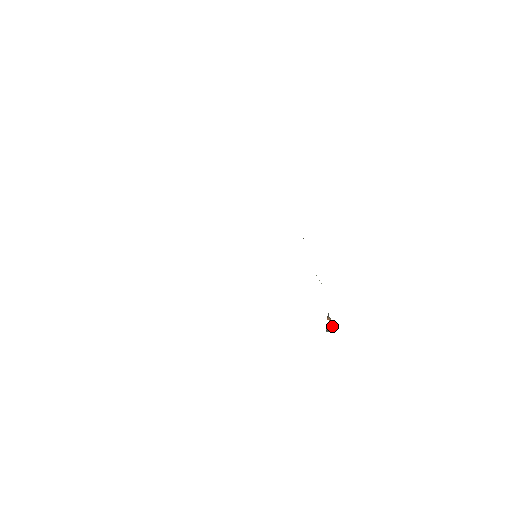
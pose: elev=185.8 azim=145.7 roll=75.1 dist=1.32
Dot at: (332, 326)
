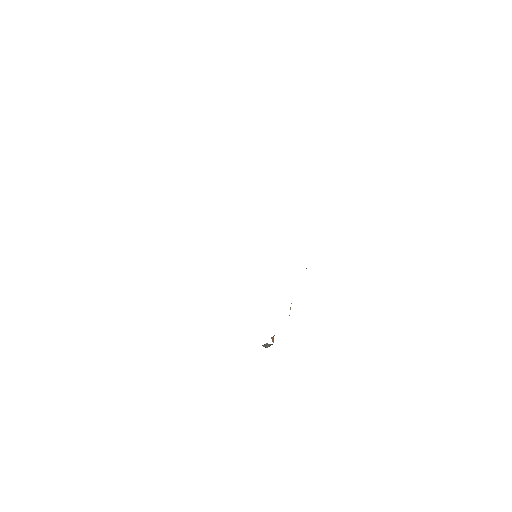
Dot at: occluded
